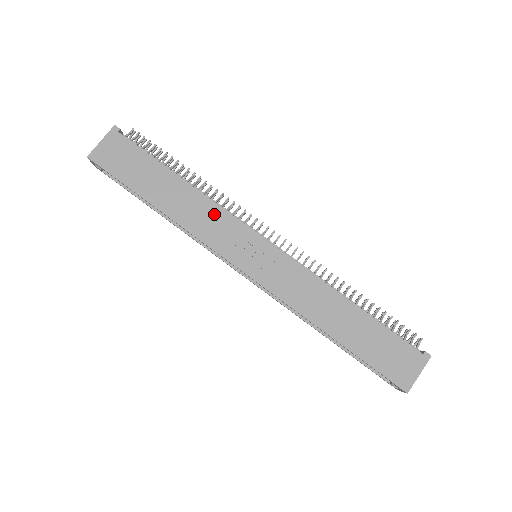
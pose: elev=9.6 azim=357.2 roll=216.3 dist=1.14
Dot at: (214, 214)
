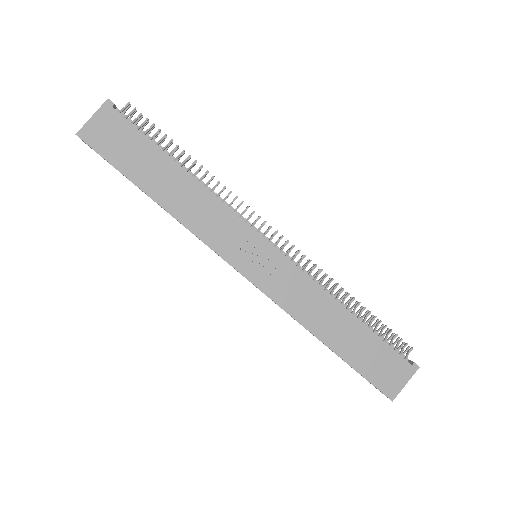
Dot at: (215, 210)
